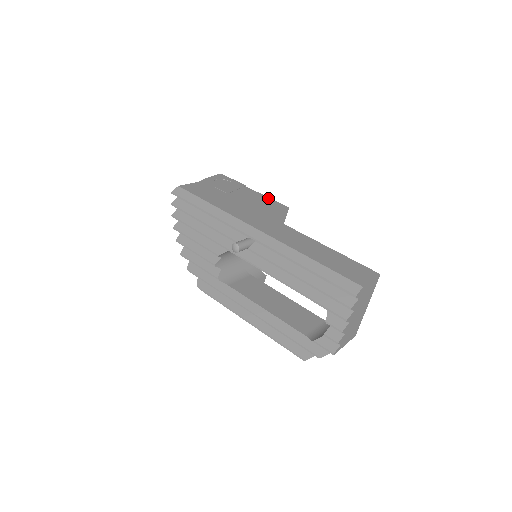
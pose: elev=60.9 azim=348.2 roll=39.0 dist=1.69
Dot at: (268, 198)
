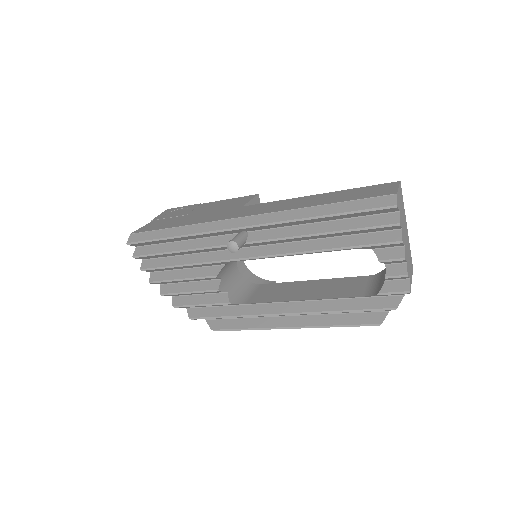
Dot at: (231, 199)
